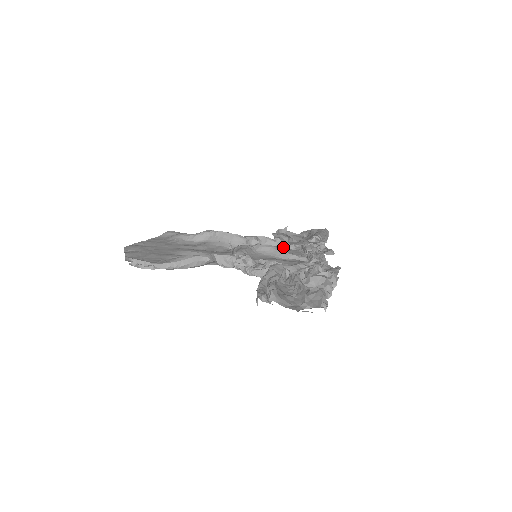
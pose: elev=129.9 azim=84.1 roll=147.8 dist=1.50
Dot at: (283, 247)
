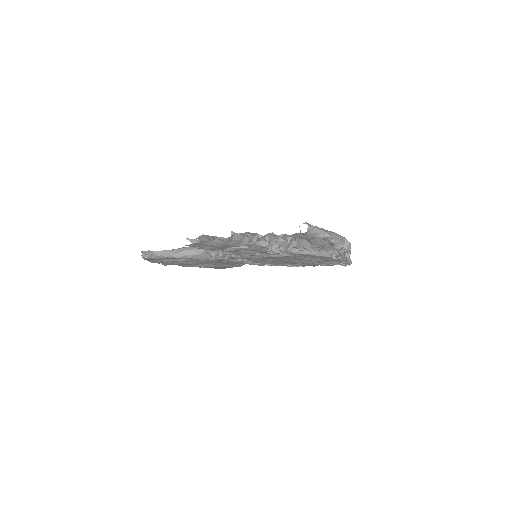
Dot at: occluded
